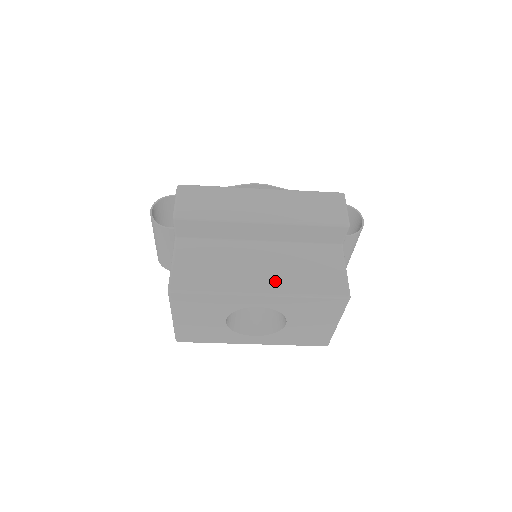
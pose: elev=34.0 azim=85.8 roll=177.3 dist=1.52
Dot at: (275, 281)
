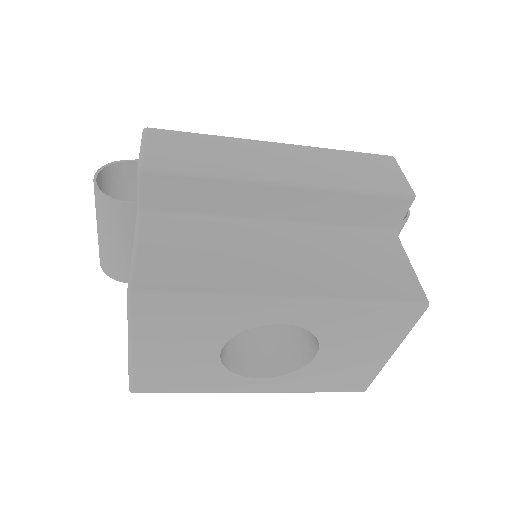
Dot at: (310, 279)
